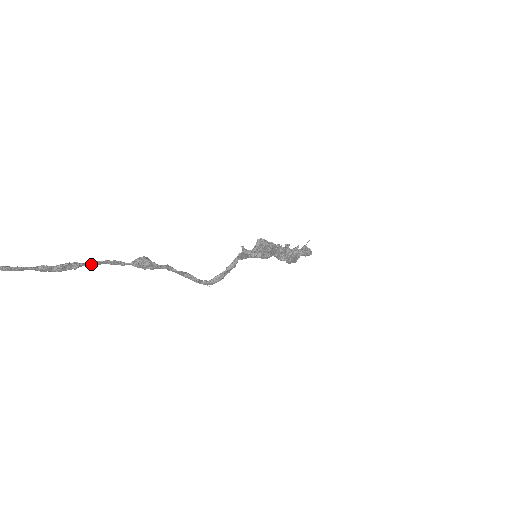
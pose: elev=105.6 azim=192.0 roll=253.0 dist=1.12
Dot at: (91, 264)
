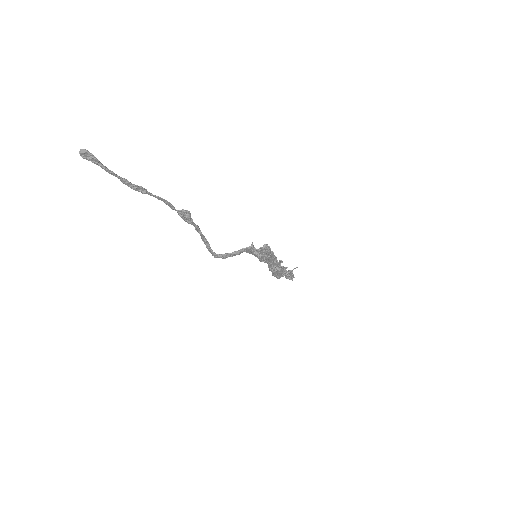
Dot at: (154, 196)
